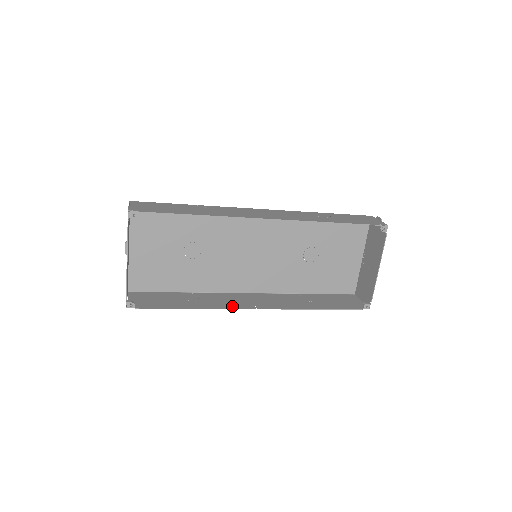
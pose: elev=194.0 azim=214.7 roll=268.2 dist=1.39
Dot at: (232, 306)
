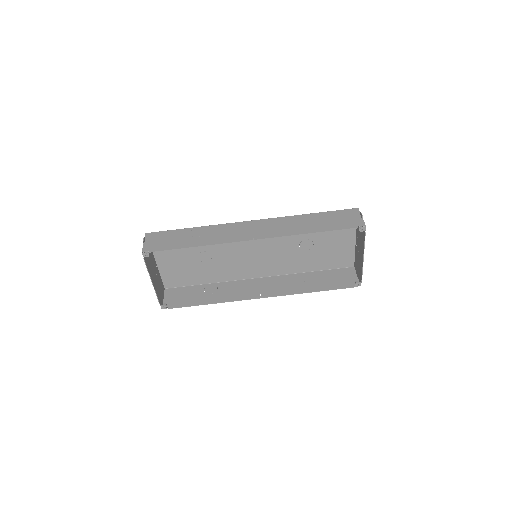
Dot at: (242, 297)
